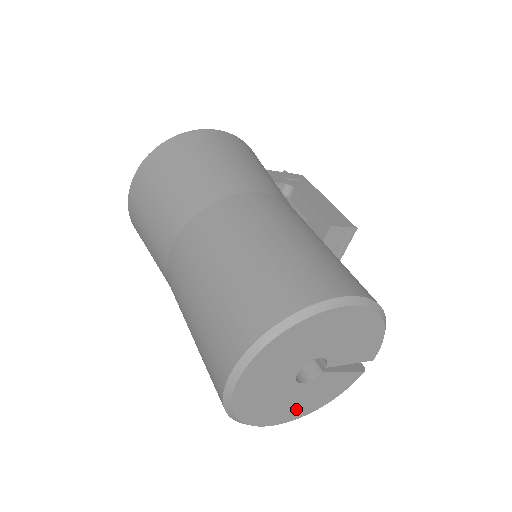
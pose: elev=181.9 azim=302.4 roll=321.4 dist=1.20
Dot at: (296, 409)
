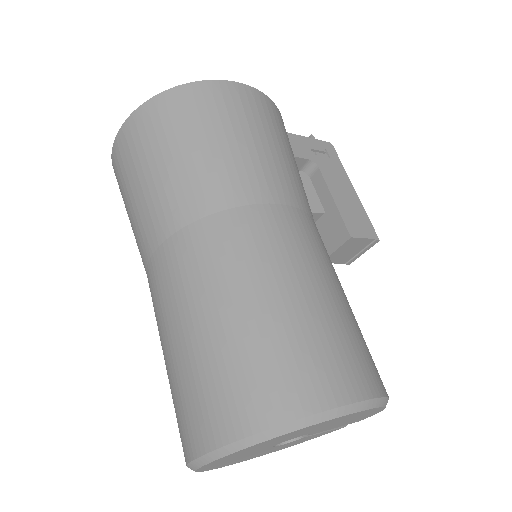
Dot at: (264, 453)
